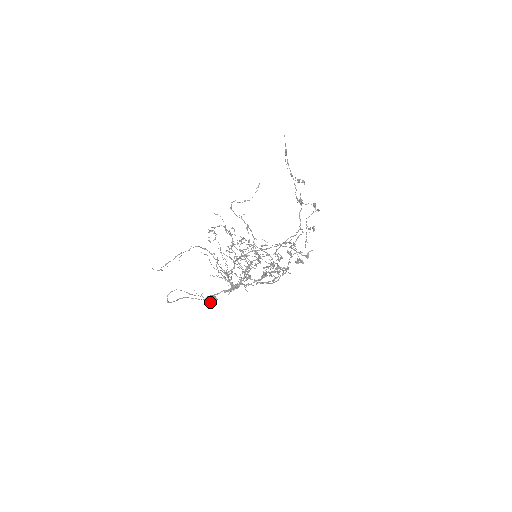
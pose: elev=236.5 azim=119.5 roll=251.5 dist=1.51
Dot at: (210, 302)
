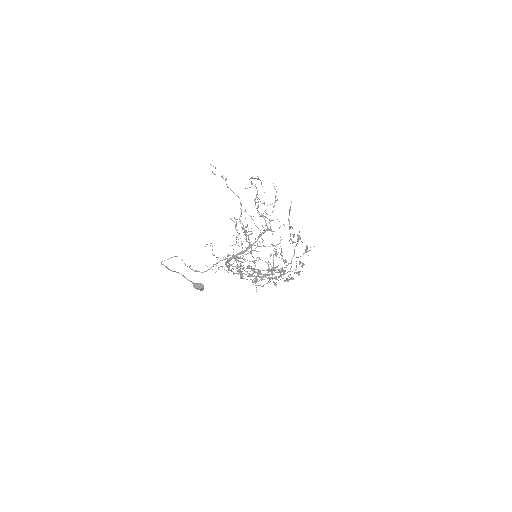
Dot at: (197, 286)
